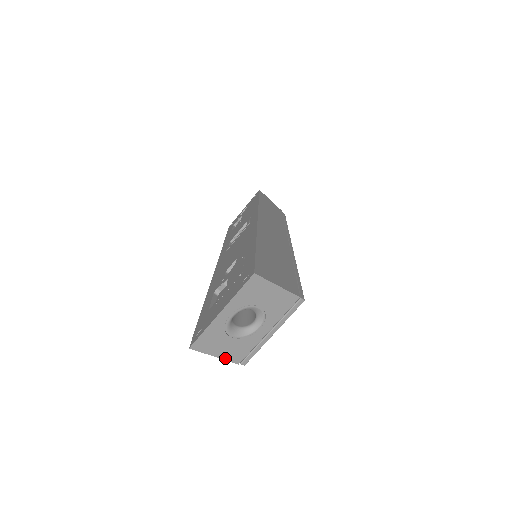
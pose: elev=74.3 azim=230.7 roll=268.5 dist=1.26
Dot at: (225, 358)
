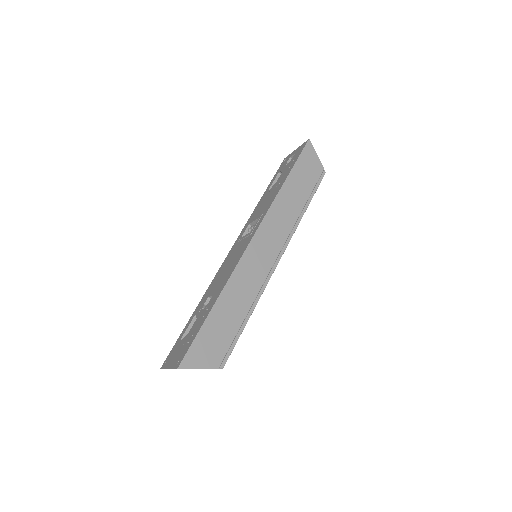
Dot at: occluded
